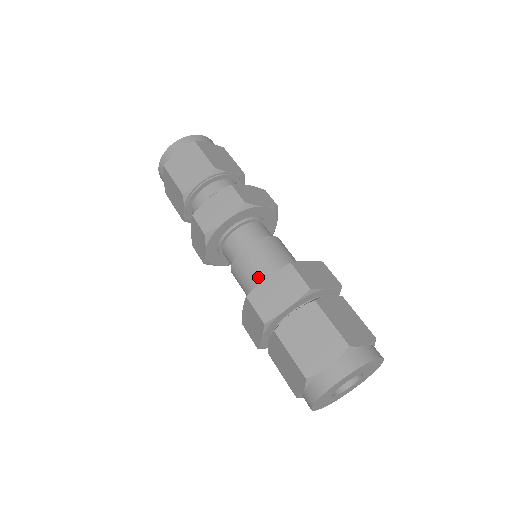
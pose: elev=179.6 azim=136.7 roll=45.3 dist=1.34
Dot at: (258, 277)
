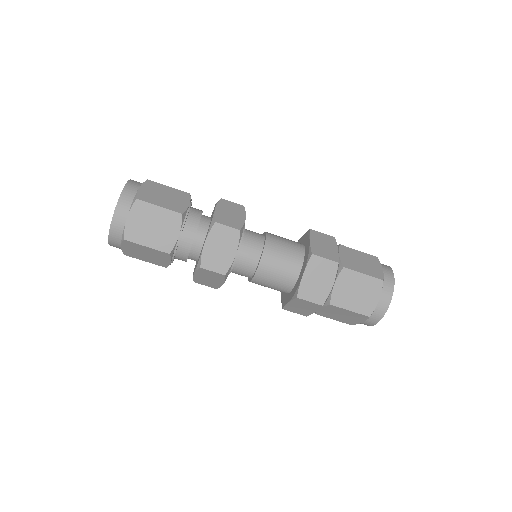
Dot at: (287, 276)
